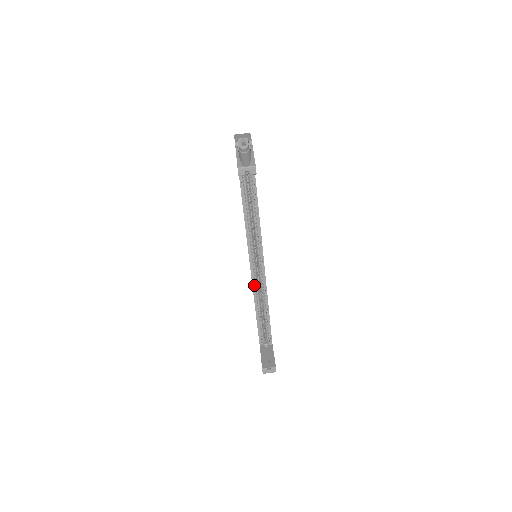
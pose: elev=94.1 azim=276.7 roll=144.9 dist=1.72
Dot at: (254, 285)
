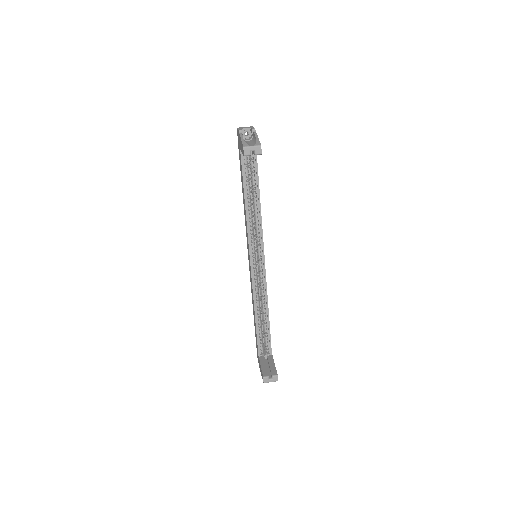
Dot at: (254, 286)
